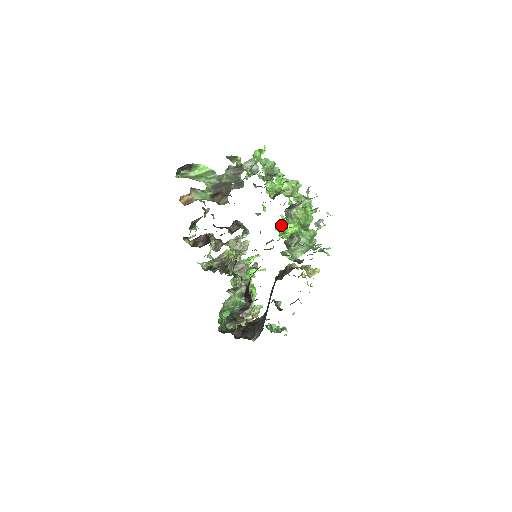
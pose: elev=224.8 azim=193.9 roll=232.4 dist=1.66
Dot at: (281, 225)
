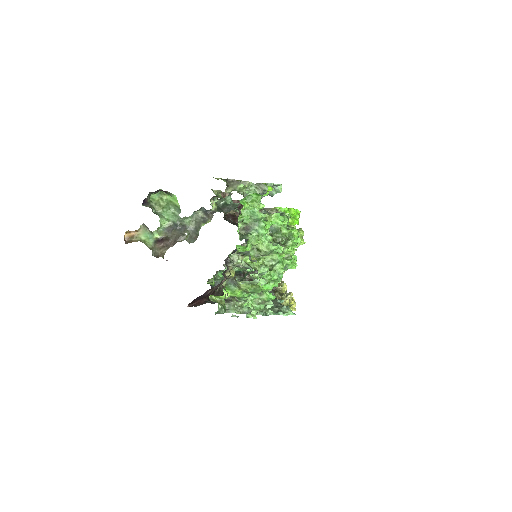
Dot at: occluded
